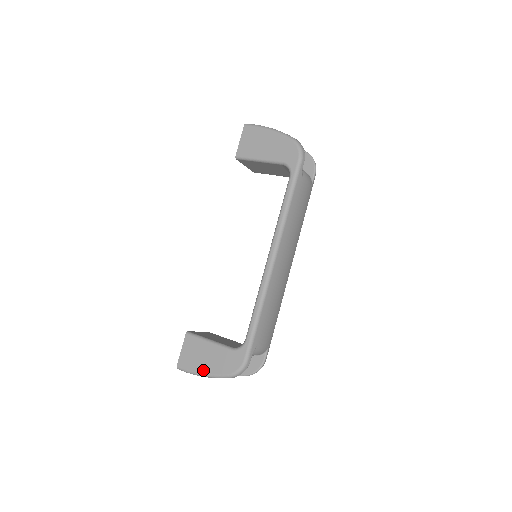
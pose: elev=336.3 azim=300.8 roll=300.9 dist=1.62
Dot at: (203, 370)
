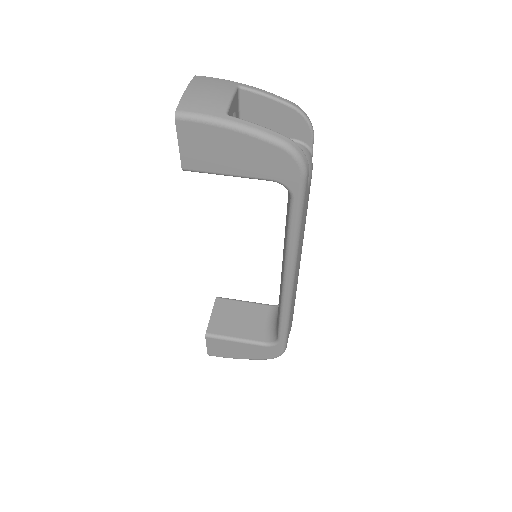
Dot at: (239, 357)
